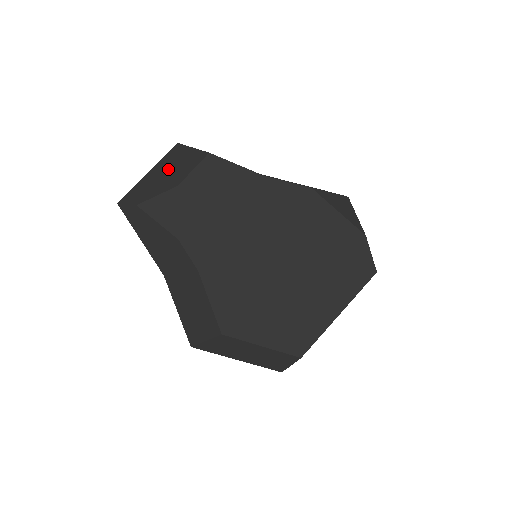
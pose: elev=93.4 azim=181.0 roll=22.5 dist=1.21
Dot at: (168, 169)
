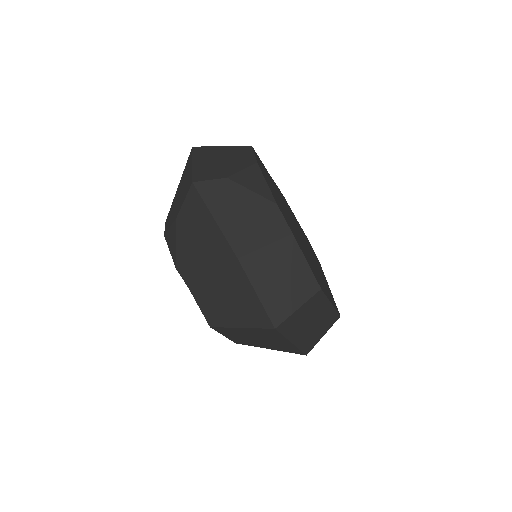
Dot at: (220, 158)
